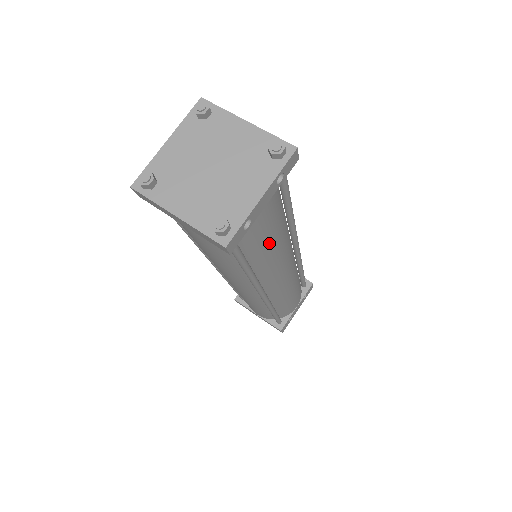
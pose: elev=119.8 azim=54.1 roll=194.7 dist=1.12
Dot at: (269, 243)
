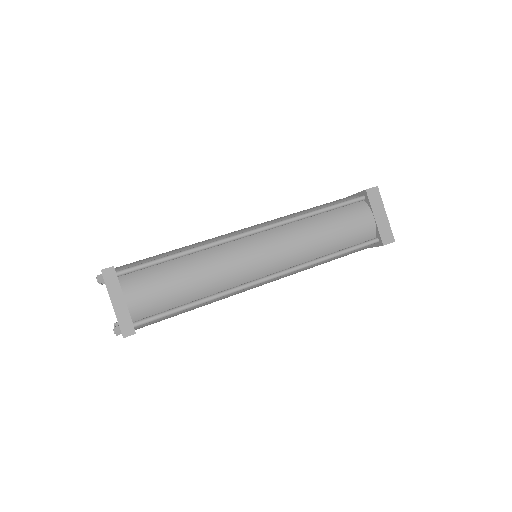
Dot at: occluded
